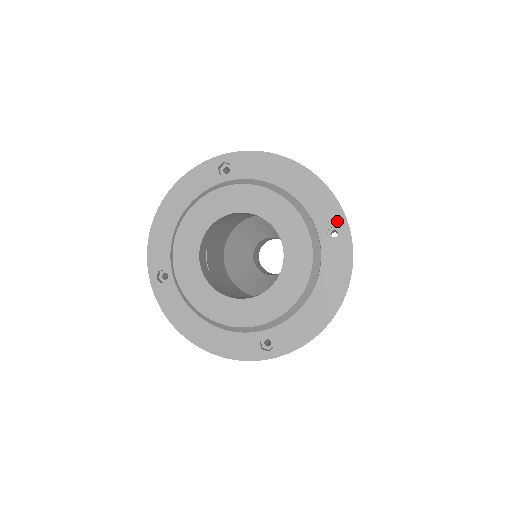
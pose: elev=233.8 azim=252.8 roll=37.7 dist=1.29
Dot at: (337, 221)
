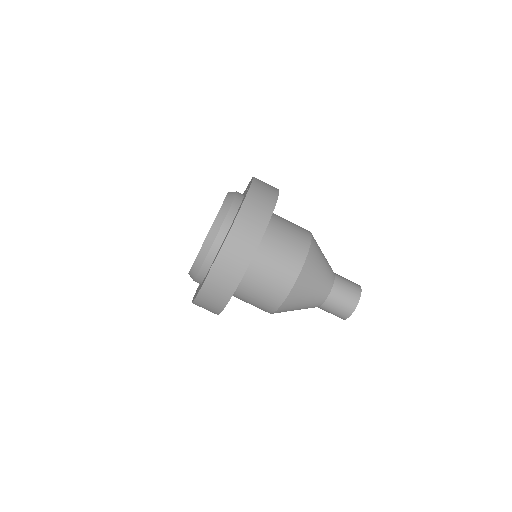
Dot at: (250, 183)
